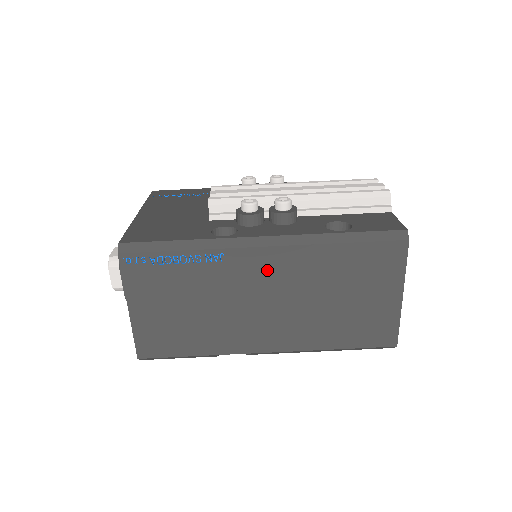
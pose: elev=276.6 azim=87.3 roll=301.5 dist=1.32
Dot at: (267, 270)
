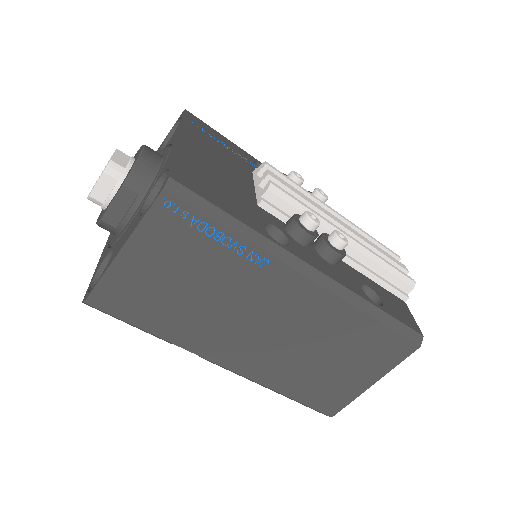
Dot at: (293, 300)
